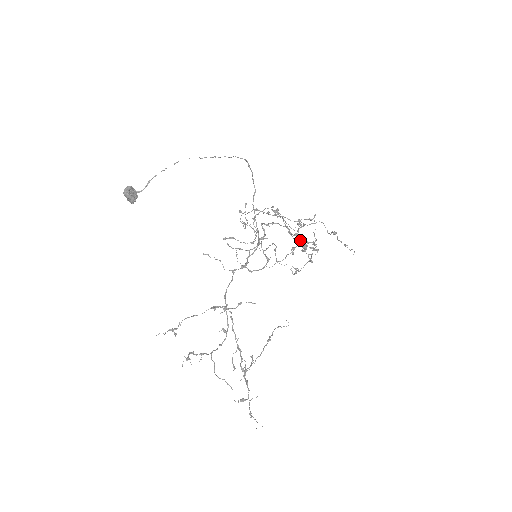
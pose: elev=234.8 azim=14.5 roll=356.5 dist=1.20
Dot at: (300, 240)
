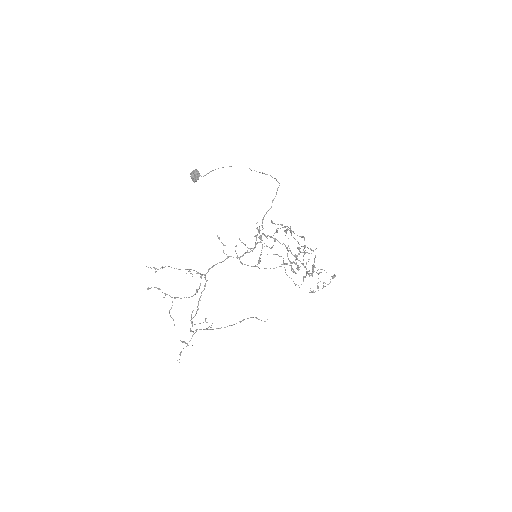
Dot at: occluded
